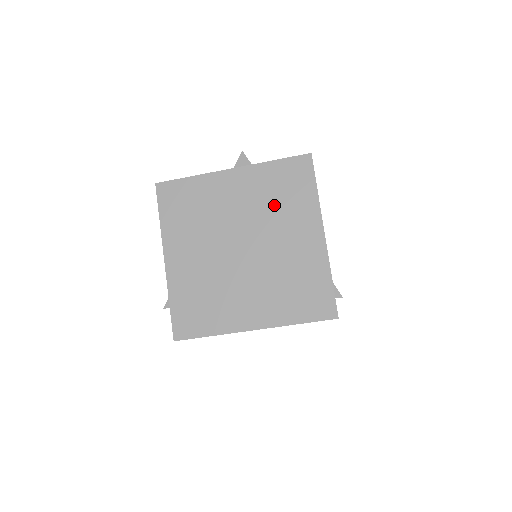
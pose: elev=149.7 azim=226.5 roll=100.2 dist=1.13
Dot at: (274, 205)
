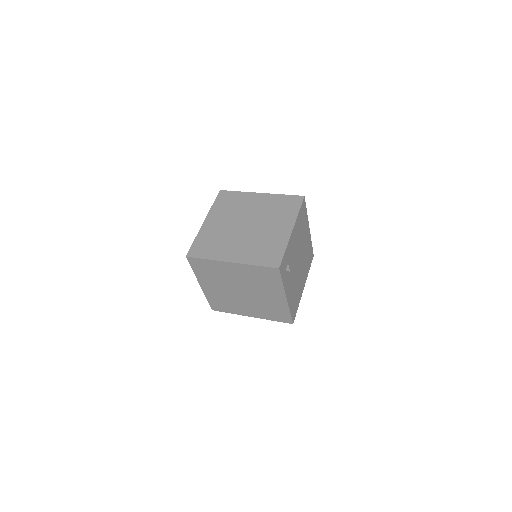
Dot at: (273, 212)
